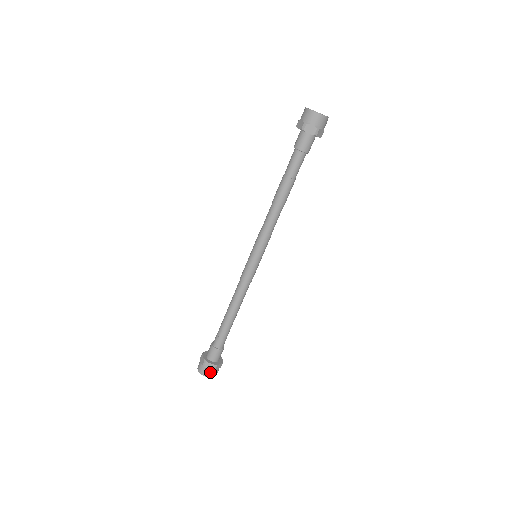
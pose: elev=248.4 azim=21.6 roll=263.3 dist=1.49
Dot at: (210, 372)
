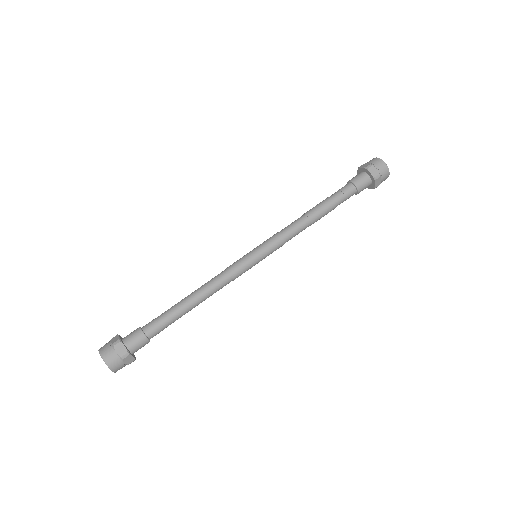
Dot at: (108, 347)
